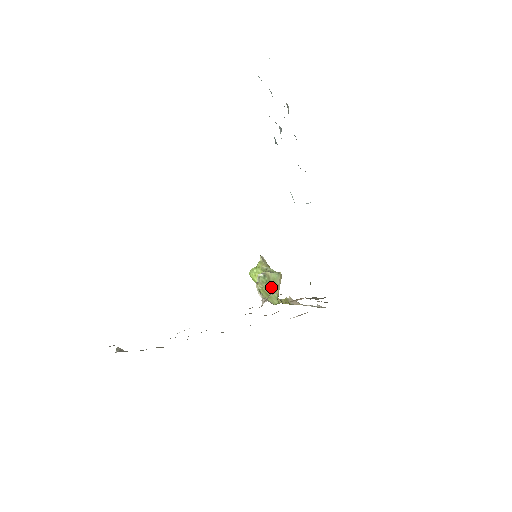
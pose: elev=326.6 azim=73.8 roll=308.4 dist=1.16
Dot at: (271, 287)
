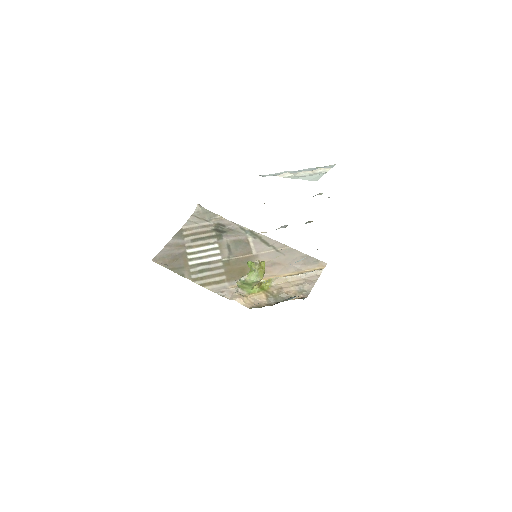
Dot at: (248, 285)
